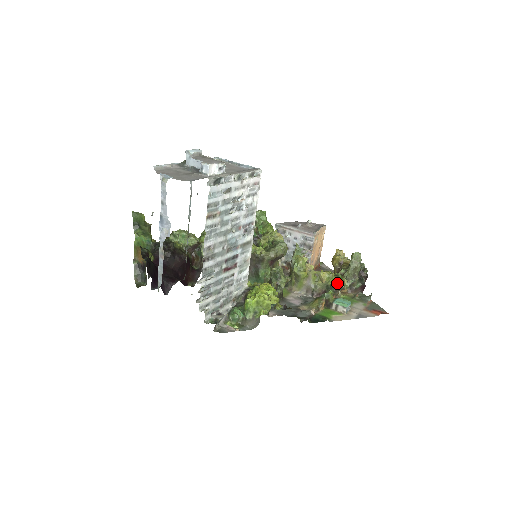
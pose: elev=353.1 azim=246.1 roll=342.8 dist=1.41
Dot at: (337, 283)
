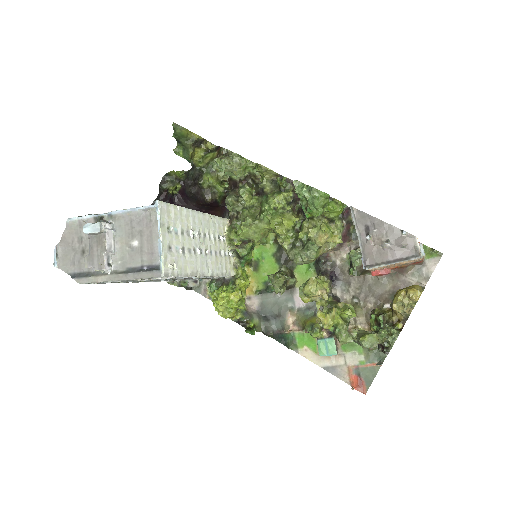
Dot at: occluded
